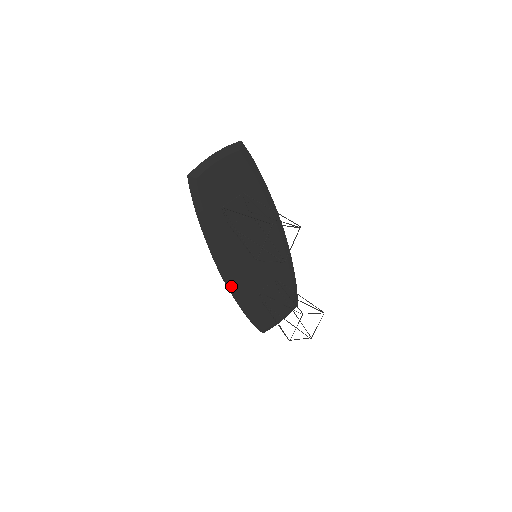
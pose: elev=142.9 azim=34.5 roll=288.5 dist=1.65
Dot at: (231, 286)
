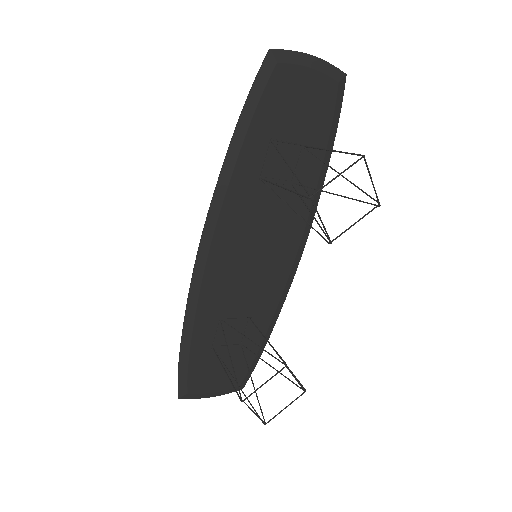
Dot at: (198, 276)
